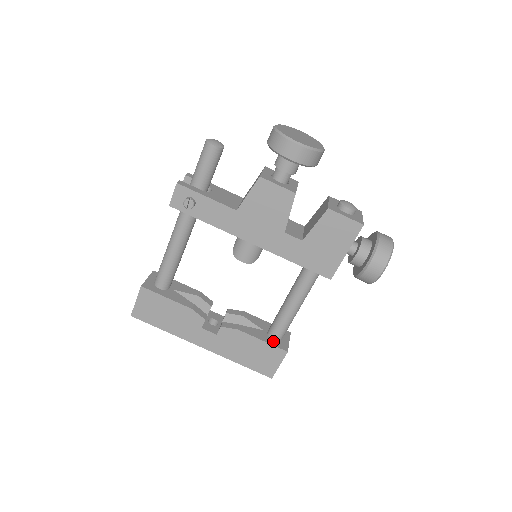
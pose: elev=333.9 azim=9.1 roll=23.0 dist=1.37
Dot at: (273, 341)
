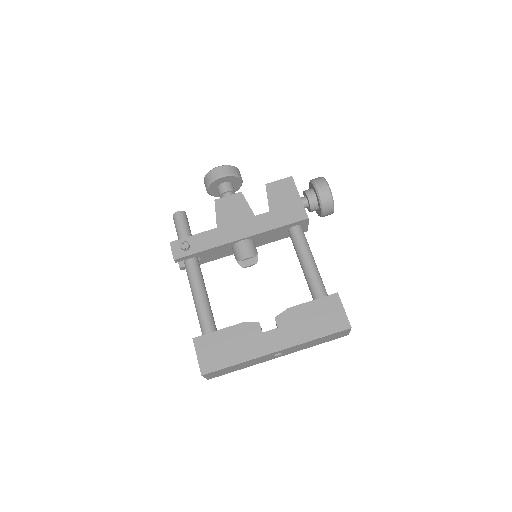
Dot at: occluded
